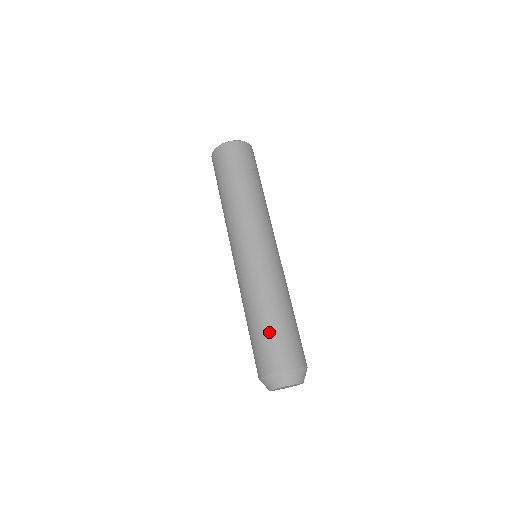
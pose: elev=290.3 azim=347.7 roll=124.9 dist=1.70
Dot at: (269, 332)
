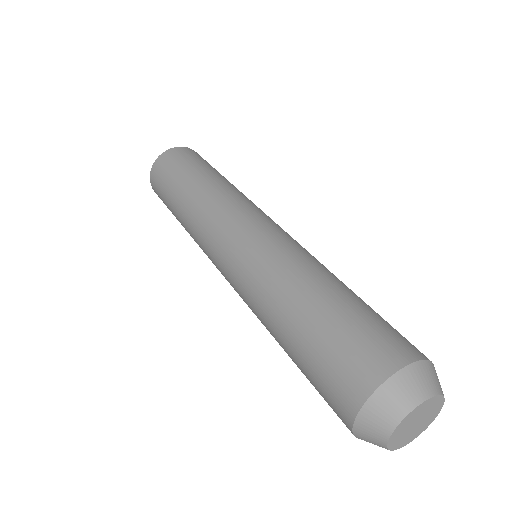
Dot at: (336, 317)
